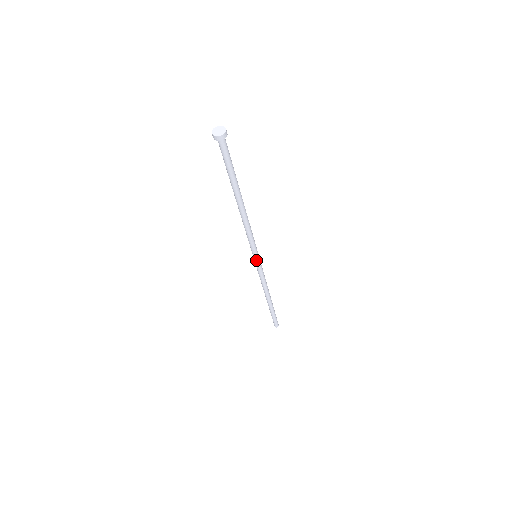
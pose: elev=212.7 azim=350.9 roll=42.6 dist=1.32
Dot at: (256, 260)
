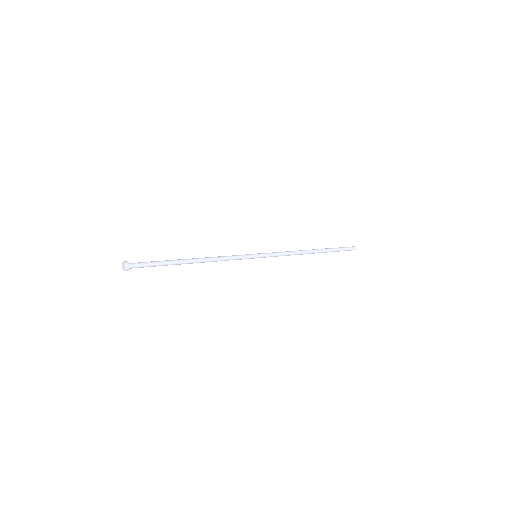
Dot at: occluded
